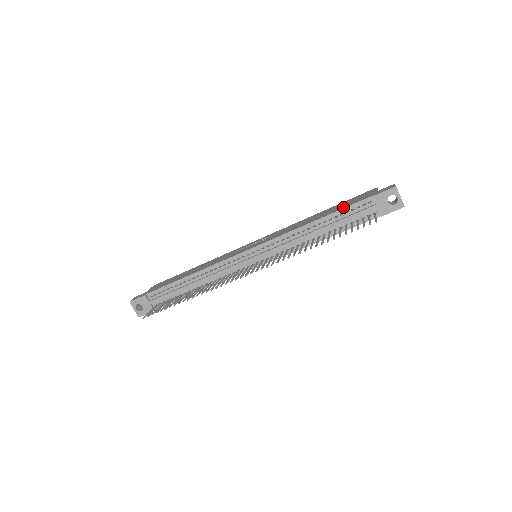
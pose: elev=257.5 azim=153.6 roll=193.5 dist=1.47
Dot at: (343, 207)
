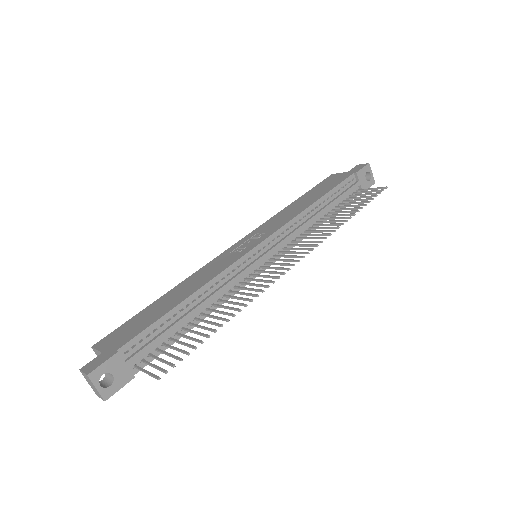
Dot at: (333, 186)
